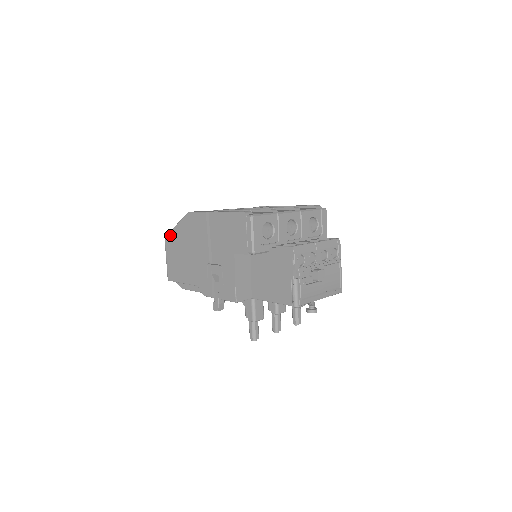
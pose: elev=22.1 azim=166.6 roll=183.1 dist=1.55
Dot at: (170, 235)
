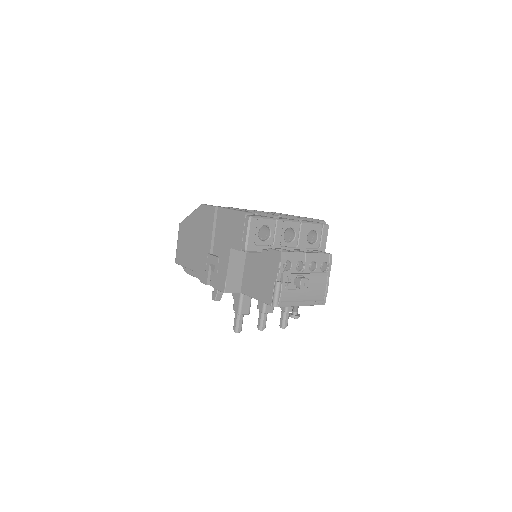
Dot at: (184, 222)
